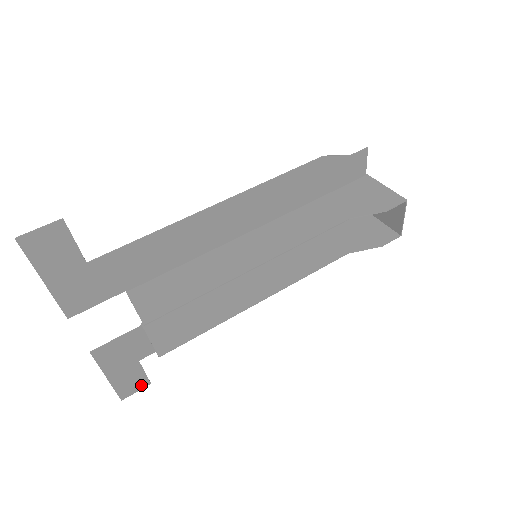
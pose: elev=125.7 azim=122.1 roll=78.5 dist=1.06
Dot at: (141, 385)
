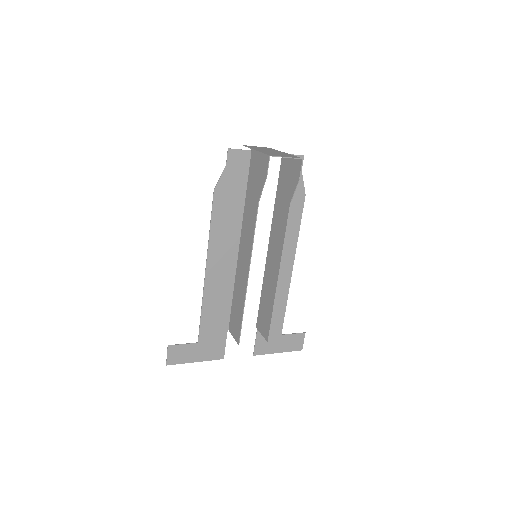
Dot at: (301, 338)
